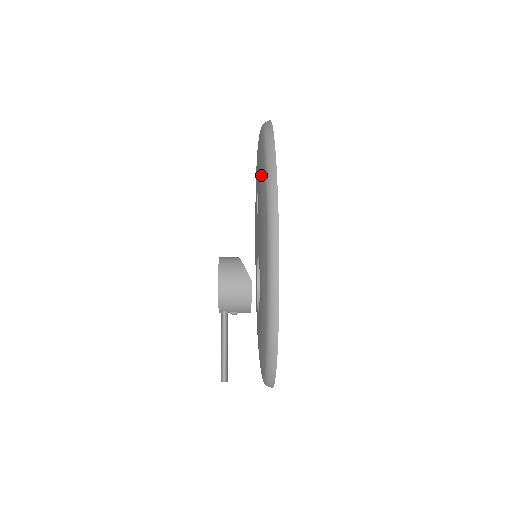
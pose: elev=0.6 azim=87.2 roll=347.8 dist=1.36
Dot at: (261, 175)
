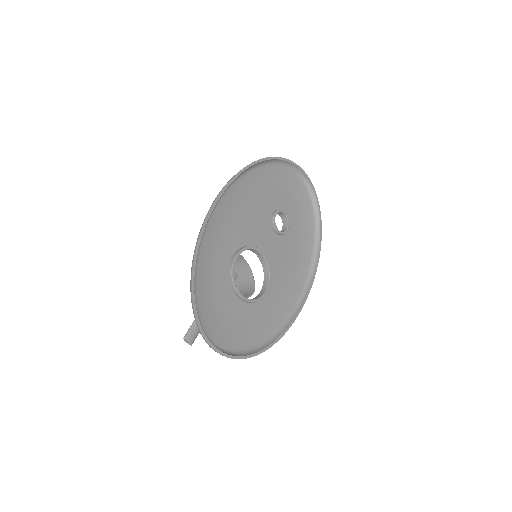
Dot at: (253, 184)
